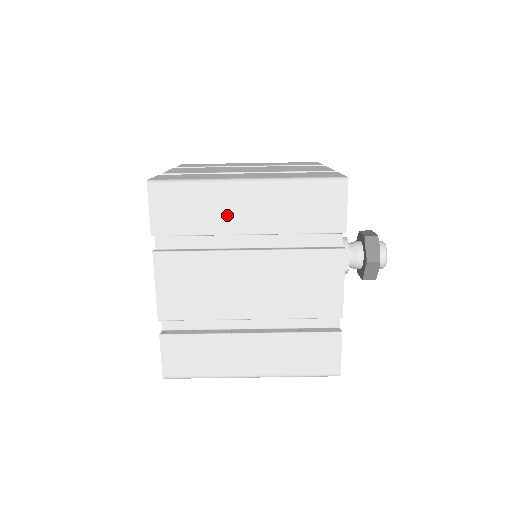
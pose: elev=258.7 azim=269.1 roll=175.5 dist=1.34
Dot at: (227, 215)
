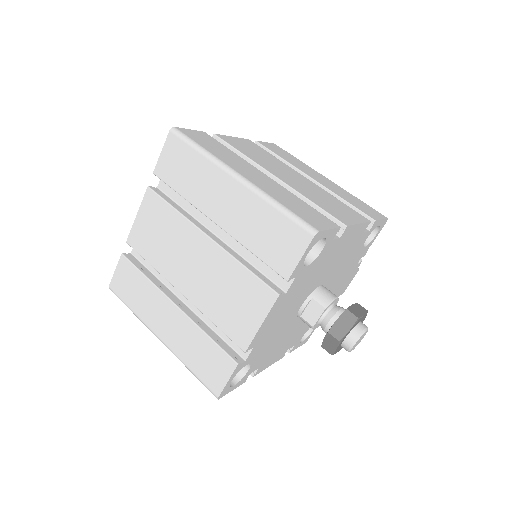
Dot at: (208, 195)
